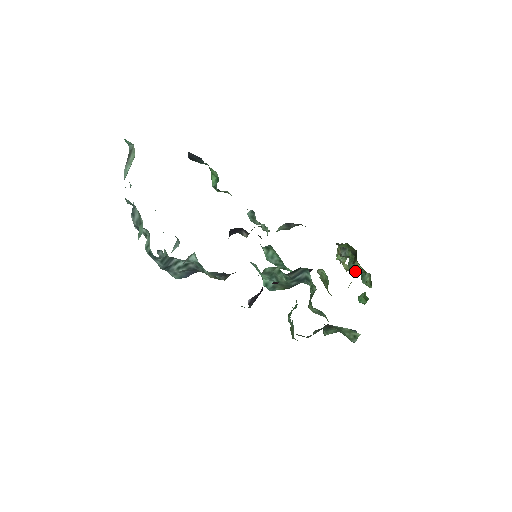
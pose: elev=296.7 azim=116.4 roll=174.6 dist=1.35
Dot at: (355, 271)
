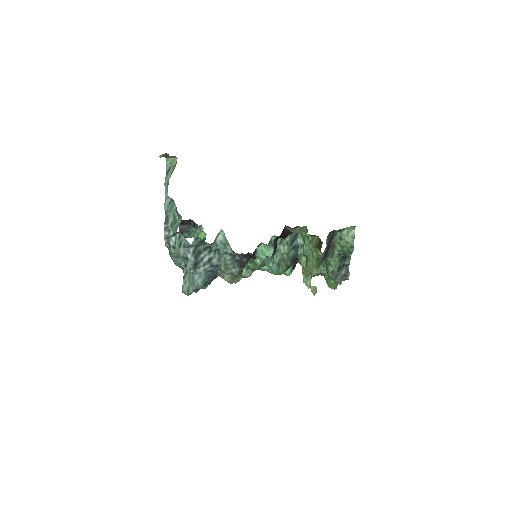
Dot at: occluded
